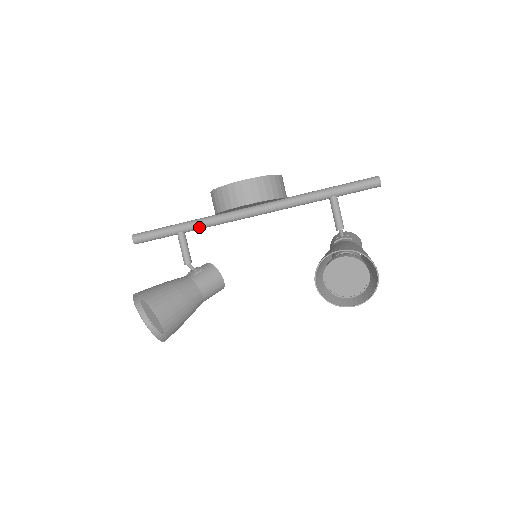
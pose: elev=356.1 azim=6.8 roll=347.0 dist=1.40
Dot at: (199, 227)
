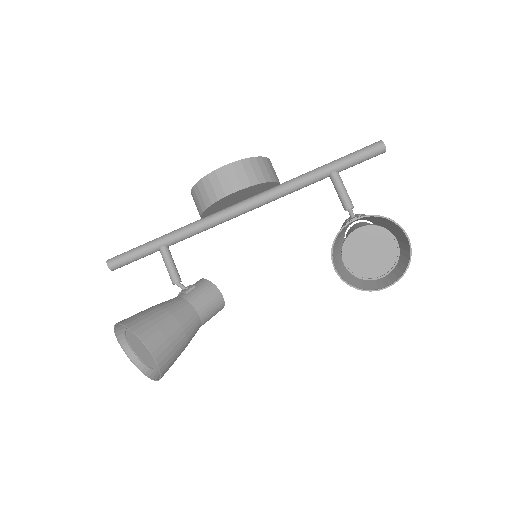
Dot at: (184, 236)
